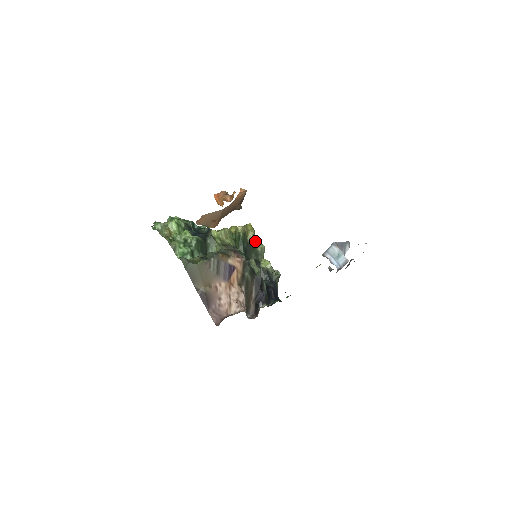
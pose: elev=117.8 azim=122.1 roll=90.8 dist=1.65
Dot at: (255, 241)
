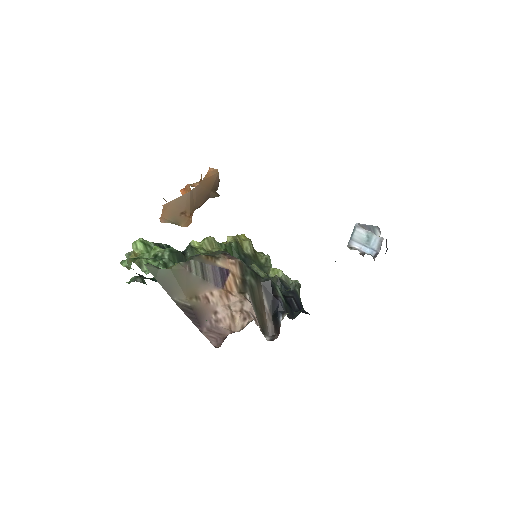
Dot at: (255, 252)
